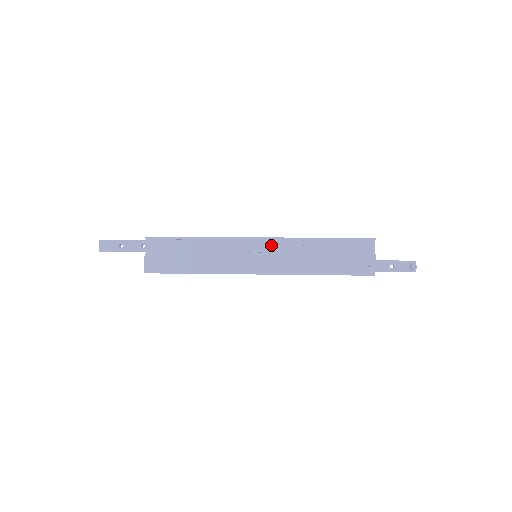
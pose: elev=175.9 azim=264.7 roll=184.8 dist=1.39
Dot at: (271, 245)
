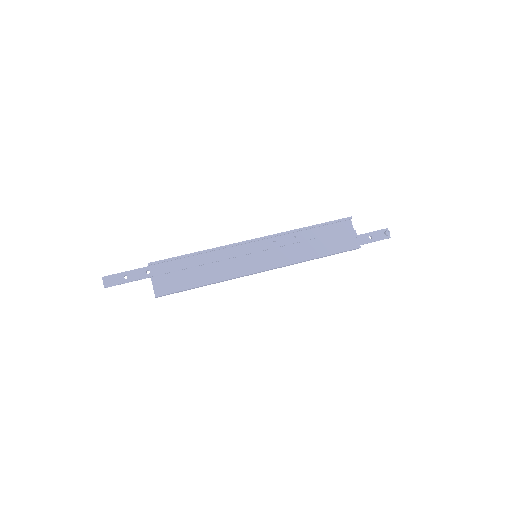
Dot at: (267, 243)
